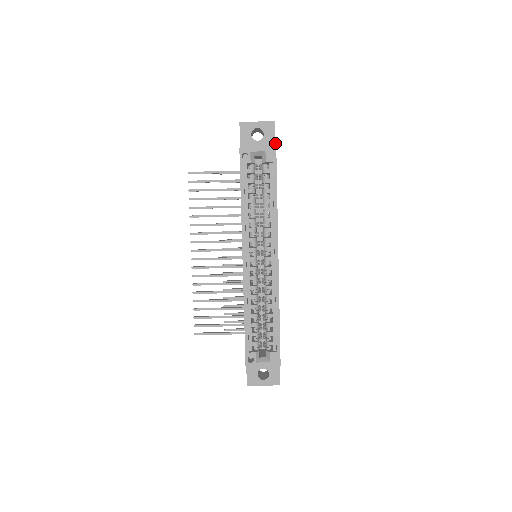
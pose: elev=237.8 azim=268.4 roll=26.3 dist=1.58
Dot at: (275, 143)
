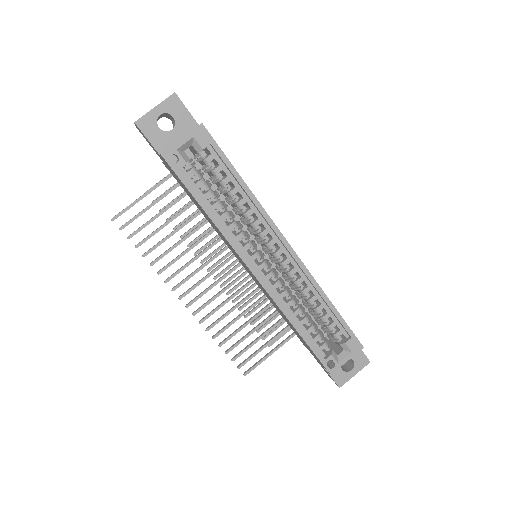
Dot at: (193, 119)
